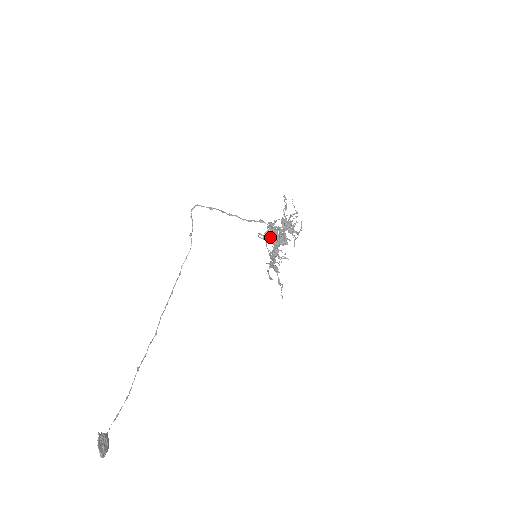
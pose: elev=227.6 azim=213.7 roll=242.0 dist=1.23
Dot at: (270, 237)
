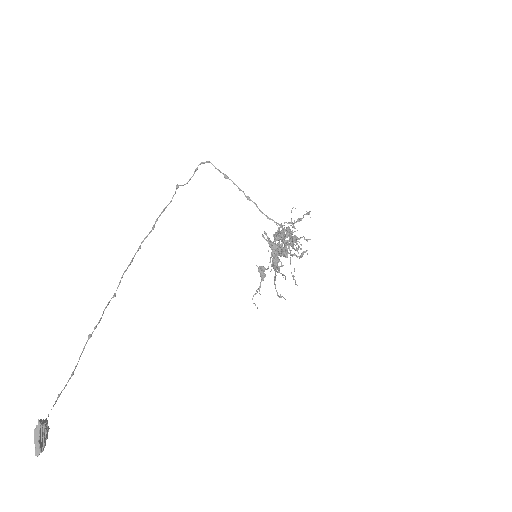
Dot at: occluded
